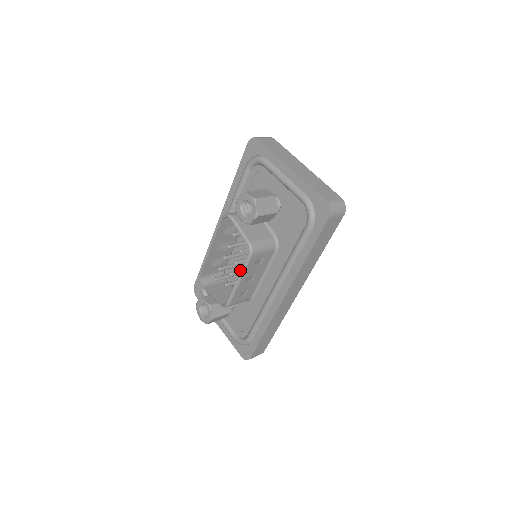
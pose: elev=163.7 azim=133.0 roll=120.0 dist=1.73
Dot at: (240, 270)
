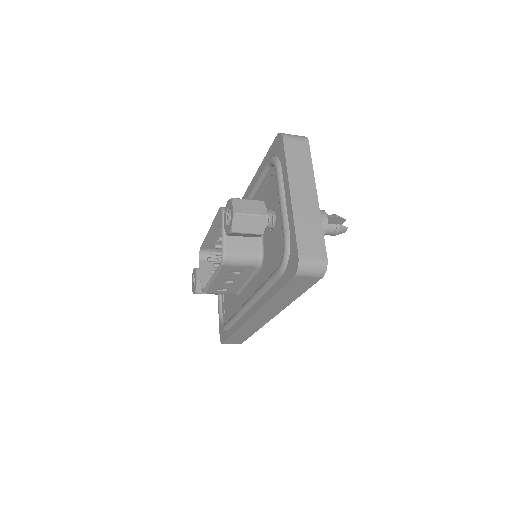
Dot at: occluded
